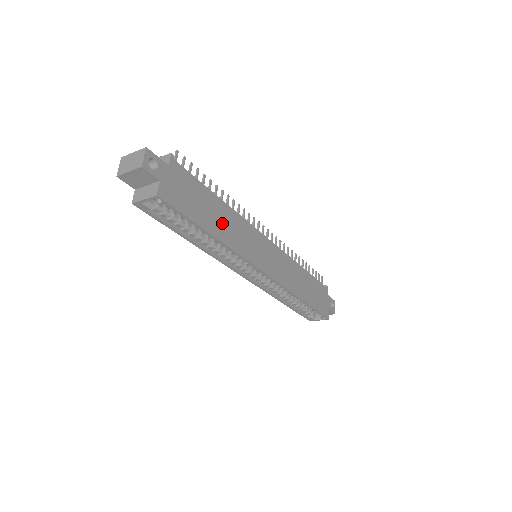
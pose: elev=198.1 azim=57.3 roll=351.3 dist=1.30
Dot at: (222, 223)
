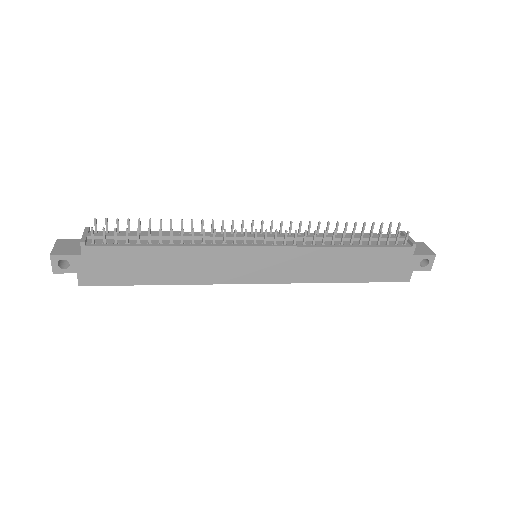
Dot at: (172, 268)
